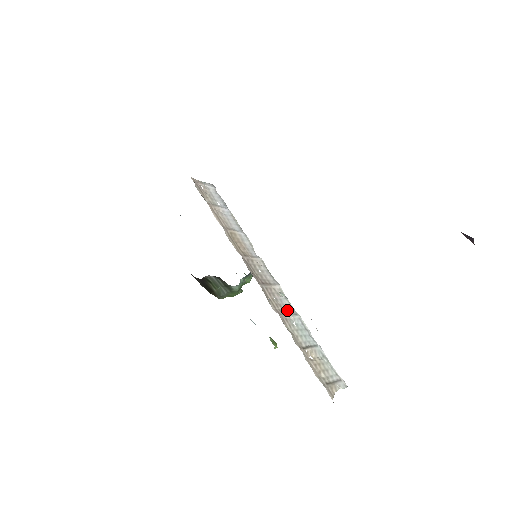
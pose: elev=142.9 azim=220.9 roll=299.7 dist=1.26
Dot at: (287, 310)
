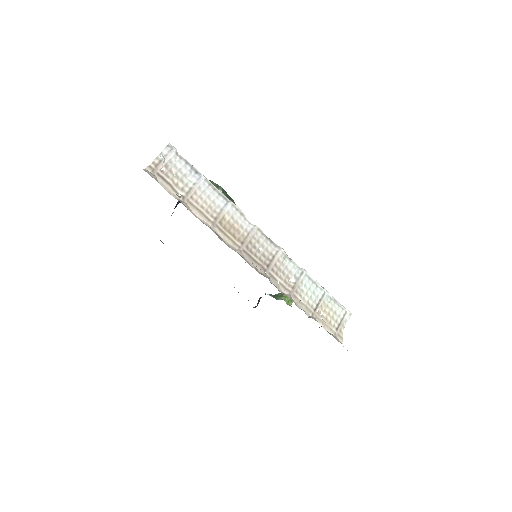
Dot at: (294, 276)
